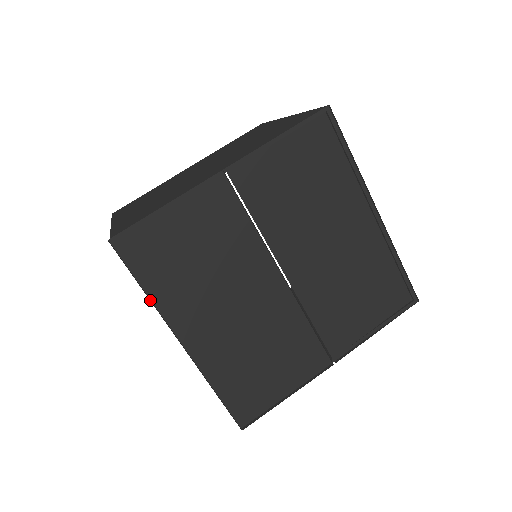
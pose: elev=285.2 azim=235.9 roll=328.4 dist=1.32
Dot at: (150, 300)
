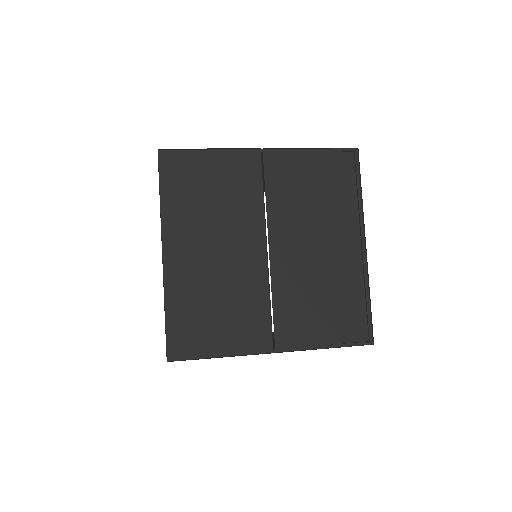
Dot at: (160, 207)
